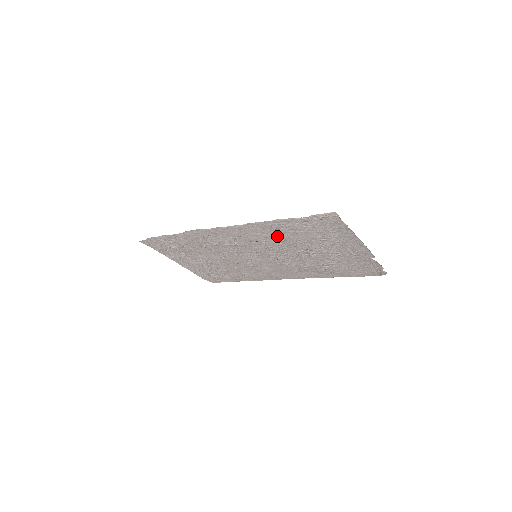
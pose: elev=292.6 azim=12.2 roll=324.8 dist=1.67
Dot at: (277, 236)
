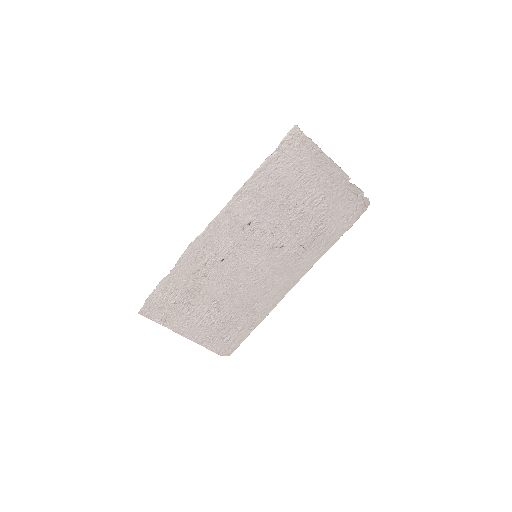
Dot at: (264, 201)
